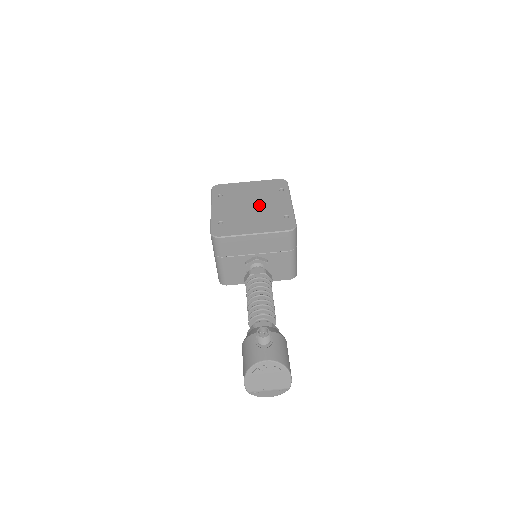
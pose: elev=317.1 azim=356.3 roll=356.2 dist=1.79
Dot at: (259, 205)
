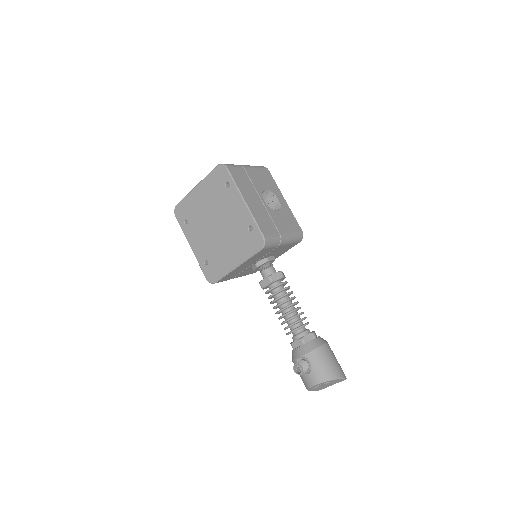
Dot at: (221, 222)
